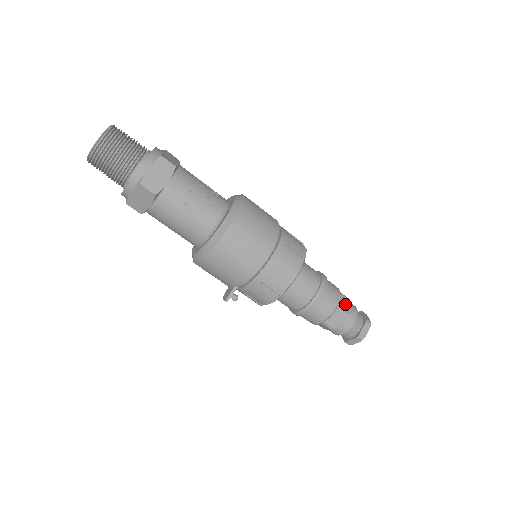
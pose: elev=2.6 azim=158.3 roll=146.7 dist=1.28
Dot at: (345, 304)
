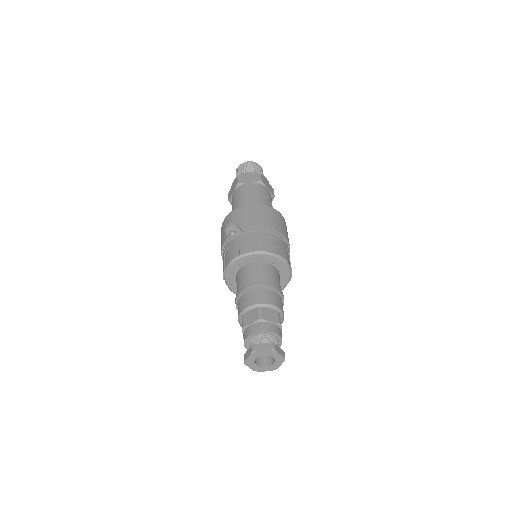
Dot at: occluded
